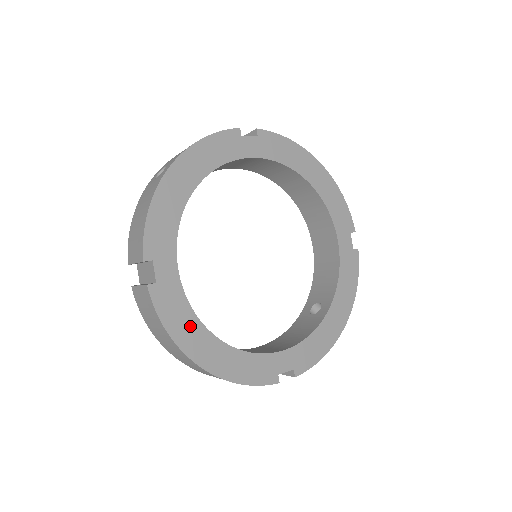
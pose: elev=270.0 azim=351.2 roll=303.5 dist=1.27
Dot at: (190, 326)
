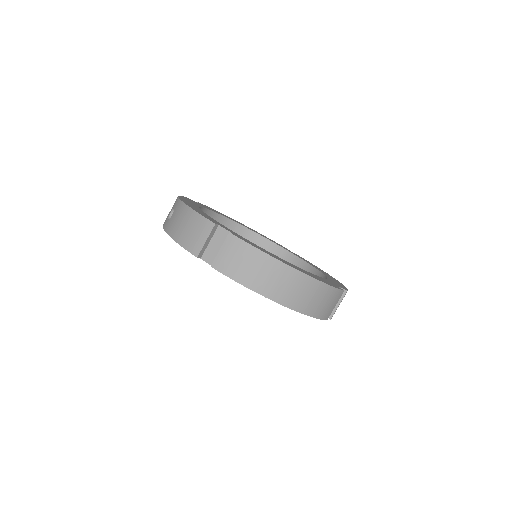
Dot at: (271, 254)
